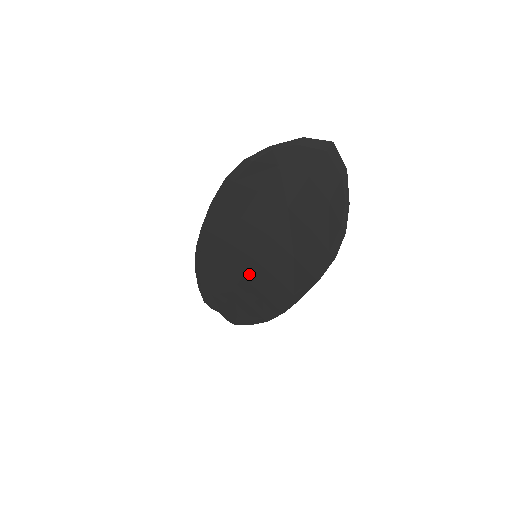
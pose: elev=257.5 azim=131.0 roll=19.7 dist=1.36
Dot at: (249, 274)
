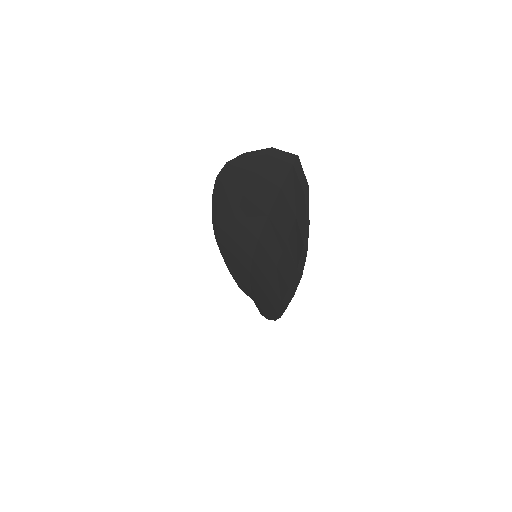
Dot at: (253, 272)
